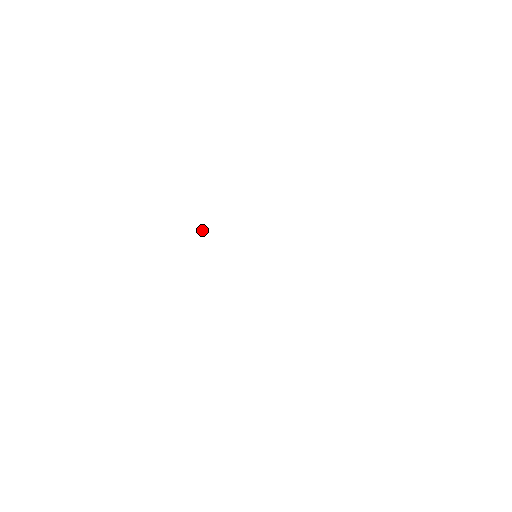
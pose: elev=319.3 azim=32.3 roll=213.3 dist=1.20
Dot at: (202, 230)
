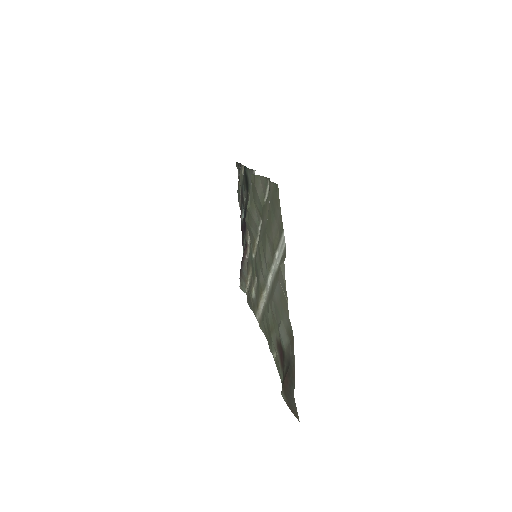
Dot at: (249, 208)
